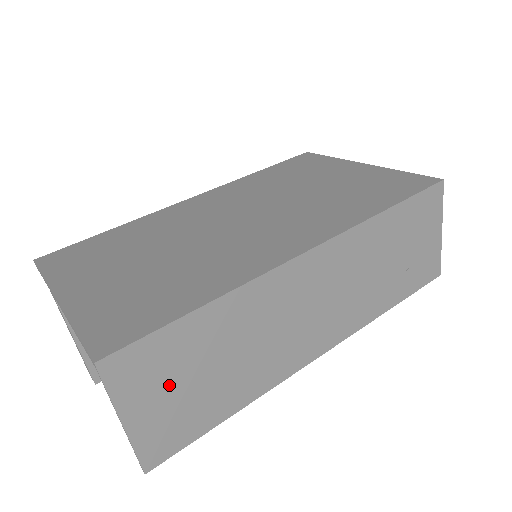
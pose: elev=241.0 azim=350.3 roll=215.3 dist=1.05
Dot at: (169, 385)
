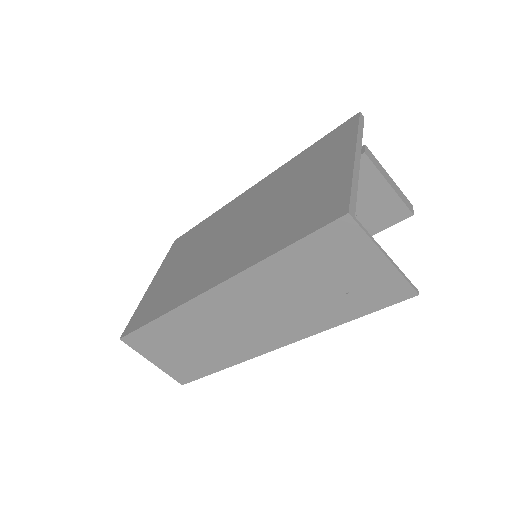
Dot at: (165, 351)
